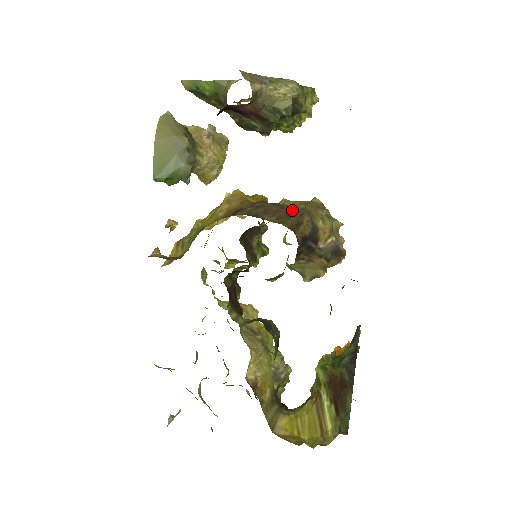
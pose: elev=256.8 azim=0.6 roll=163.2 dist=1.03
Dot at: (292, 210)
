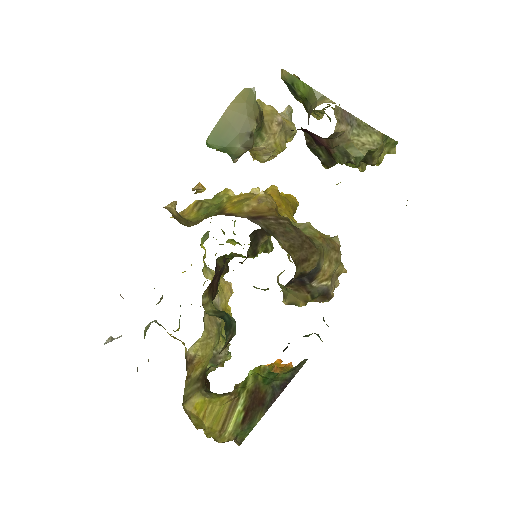
Dot at: (308, 244)
